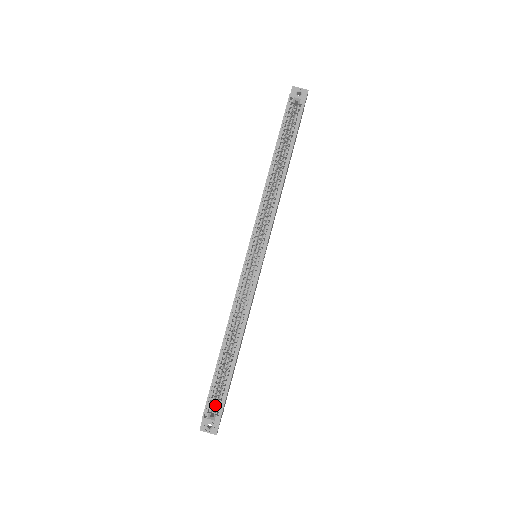
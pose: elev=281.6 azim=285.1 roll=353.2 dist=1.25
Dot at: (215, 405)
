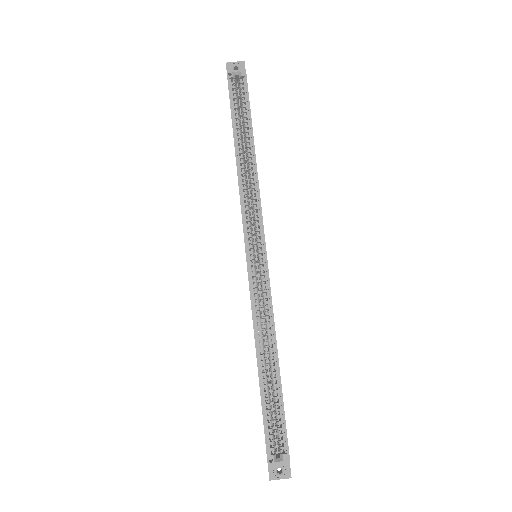
Dot at: occluded
